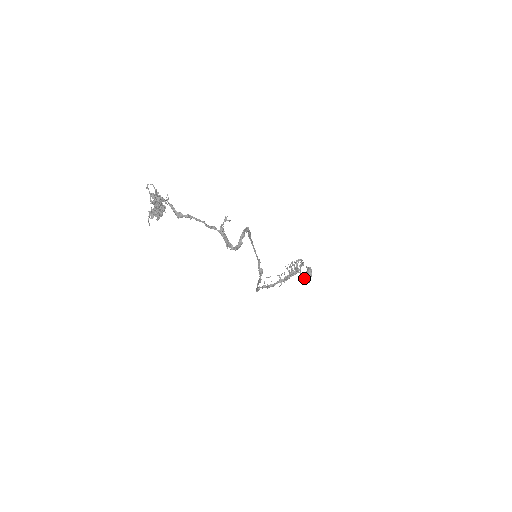
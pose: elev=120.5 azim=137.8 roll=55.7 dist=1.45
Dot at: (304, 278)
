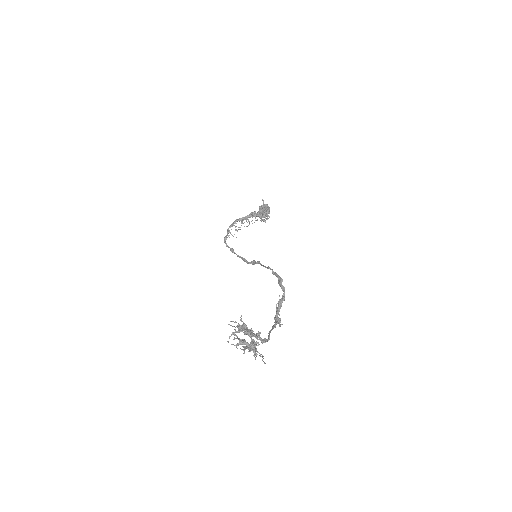
Dot at: occluded
